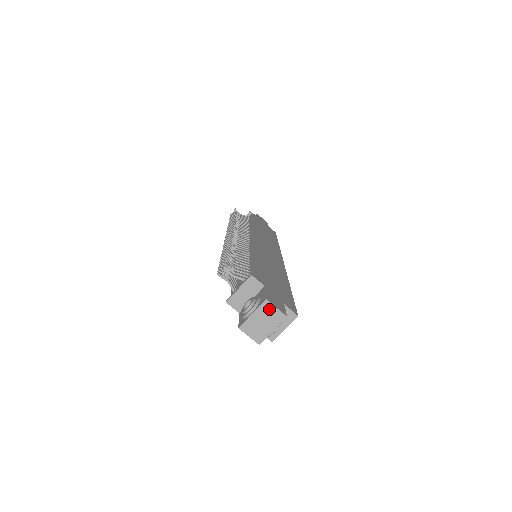
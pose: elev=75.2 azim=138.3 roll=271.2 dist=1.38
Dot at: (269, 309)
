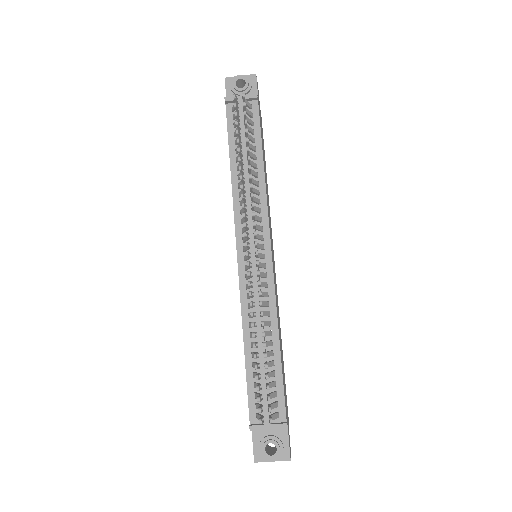
Dot at: (286, 458)
